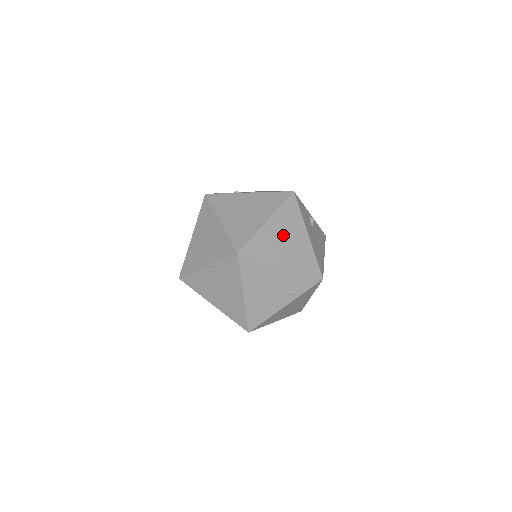
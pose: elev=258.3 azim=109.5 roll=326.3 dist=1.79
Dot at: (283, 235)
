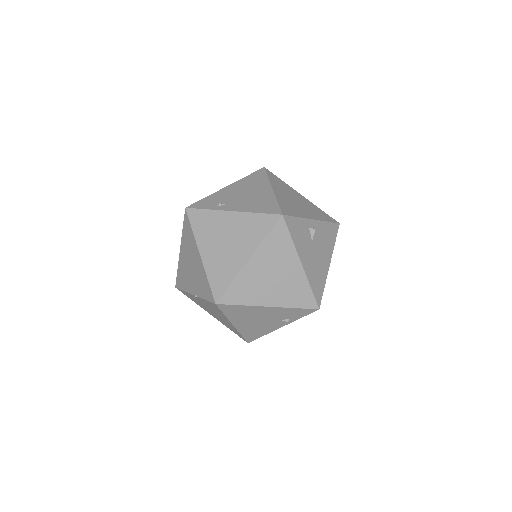
Dot at: (269, 272)
